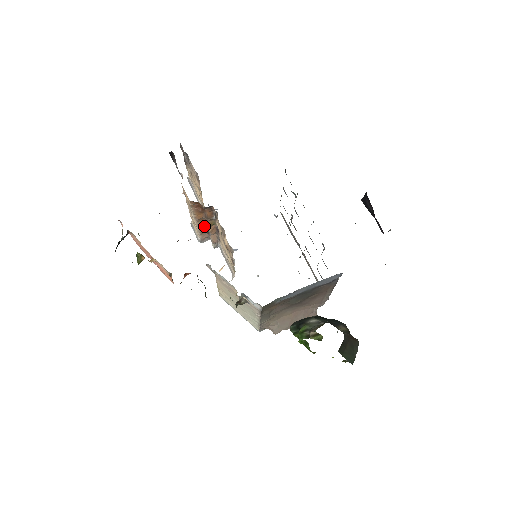
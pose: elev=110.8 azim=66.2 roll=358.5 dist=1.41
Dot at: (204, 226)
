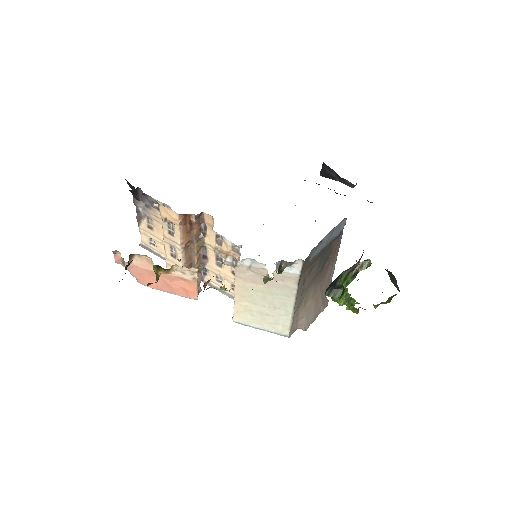
Dot at: (189, 258)
